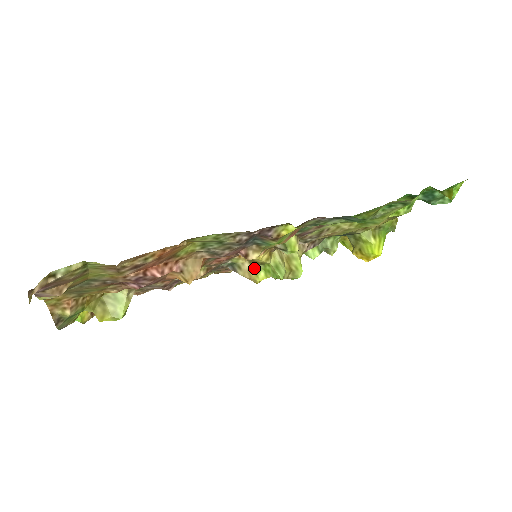
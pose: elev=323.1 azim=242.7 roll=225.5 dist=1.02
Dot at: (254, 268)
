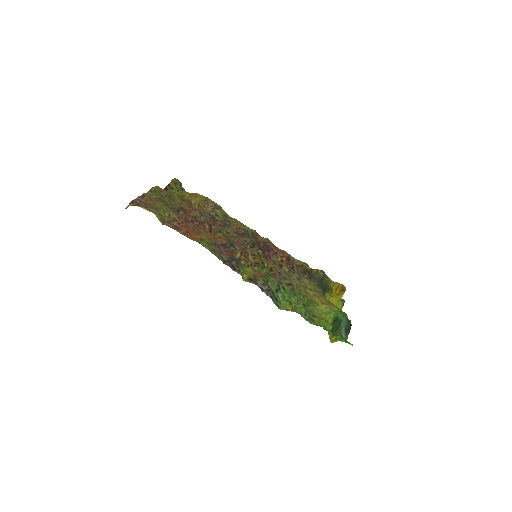
Dot at: occluded
